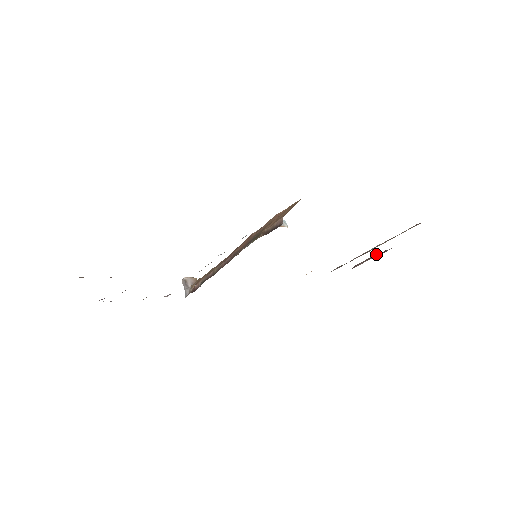
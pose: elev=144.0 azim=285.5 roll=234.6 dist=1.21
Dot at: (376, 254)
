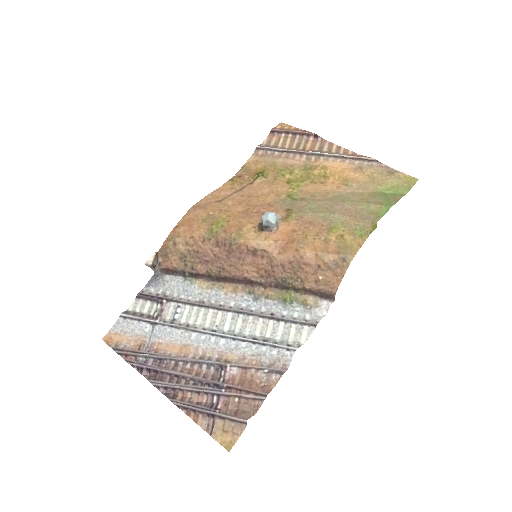
Dot at: (303, 132)
